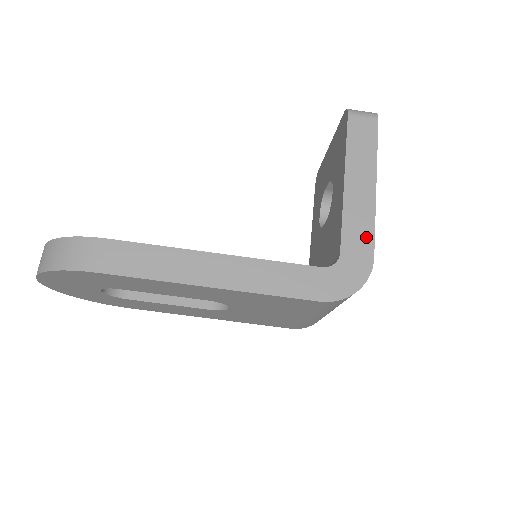
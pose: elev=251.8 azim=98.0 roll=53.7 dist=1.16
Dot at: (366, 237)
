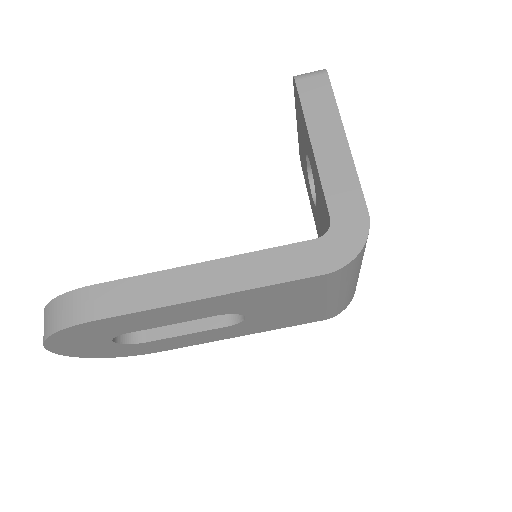
Dot at: (352, 192)
